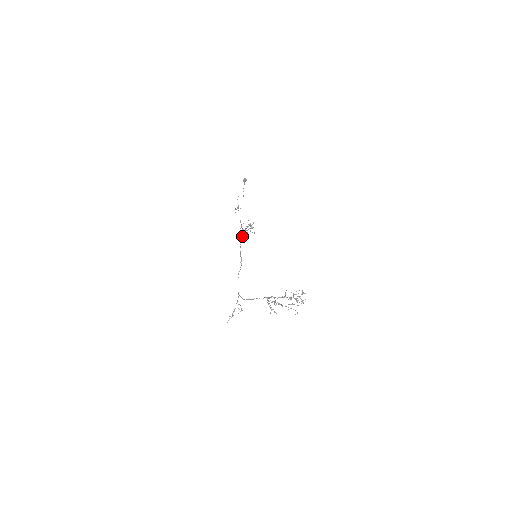
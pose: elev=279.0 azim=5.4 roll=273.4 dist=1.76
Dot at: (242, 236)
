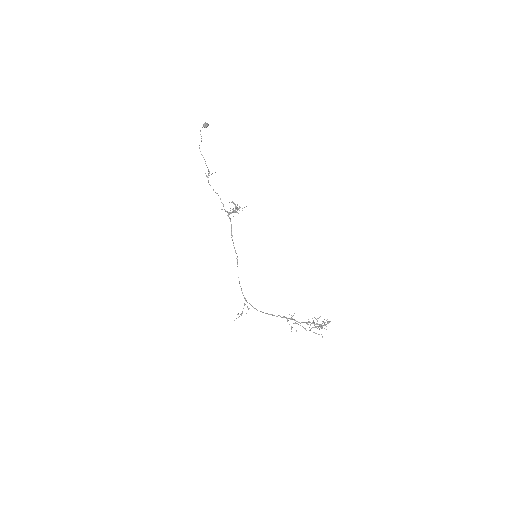
Dot at: (231, 226)
